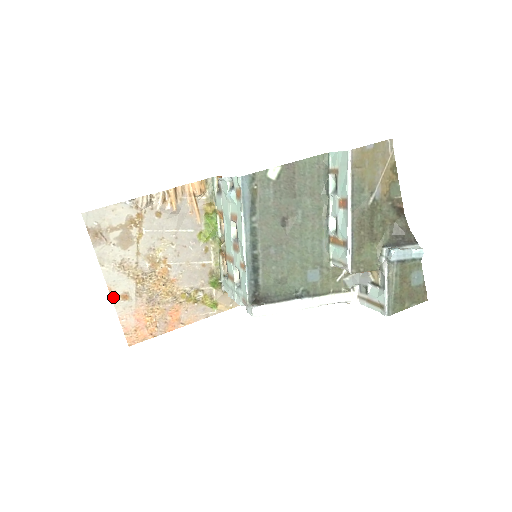
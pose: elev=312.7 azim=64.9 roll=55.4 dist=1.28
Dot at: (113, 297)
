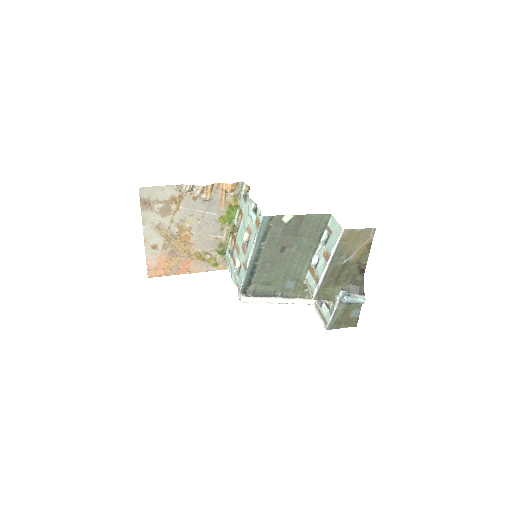
Dot at: (146, 246)
